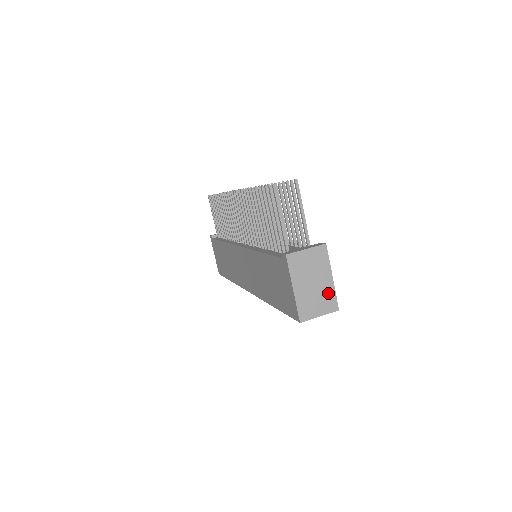
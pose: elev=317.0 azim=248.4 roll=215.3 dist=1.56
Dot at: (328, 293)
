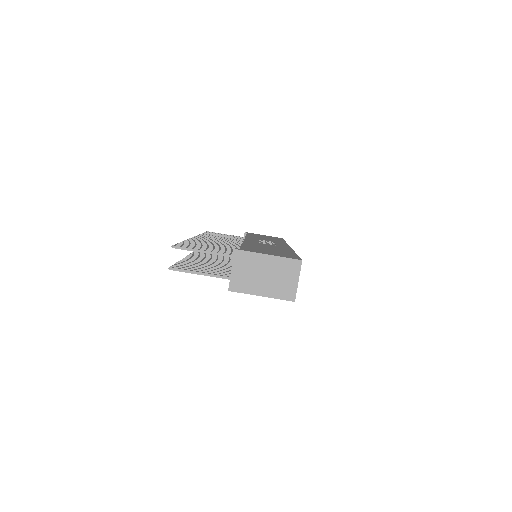
Dot at: (281, 265)
